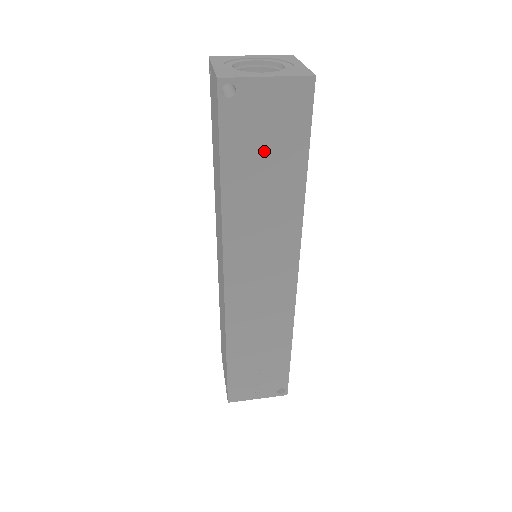
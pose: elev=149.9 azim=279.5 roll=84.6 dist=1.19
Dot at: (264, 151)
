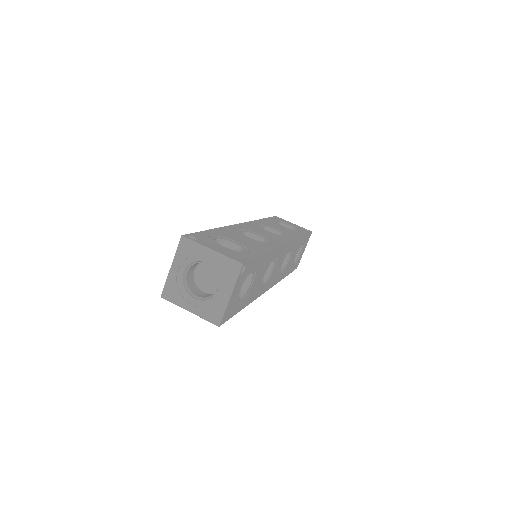
Dot at: occluded
